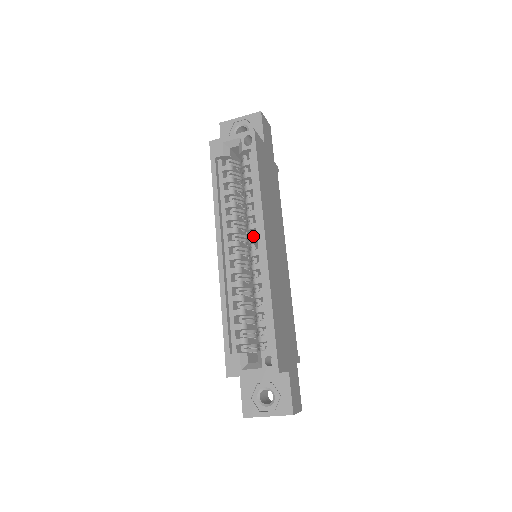
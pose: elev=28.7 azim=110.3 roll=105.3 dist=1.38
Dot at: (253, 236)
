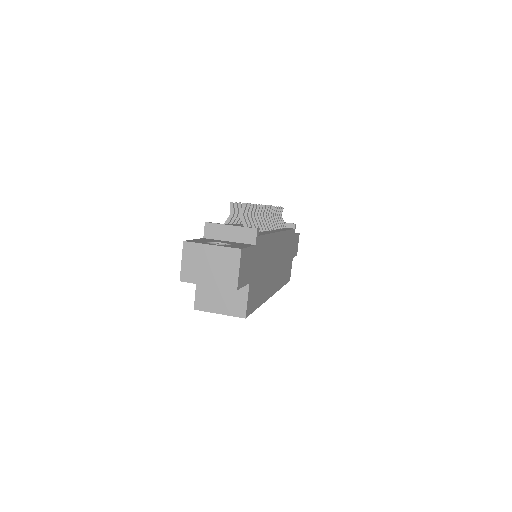
Dot at: occluded
